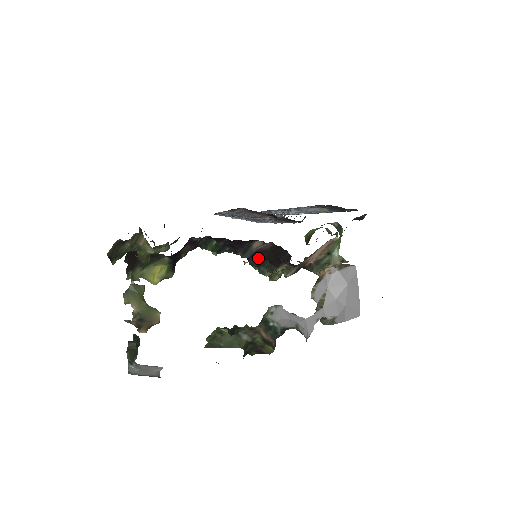
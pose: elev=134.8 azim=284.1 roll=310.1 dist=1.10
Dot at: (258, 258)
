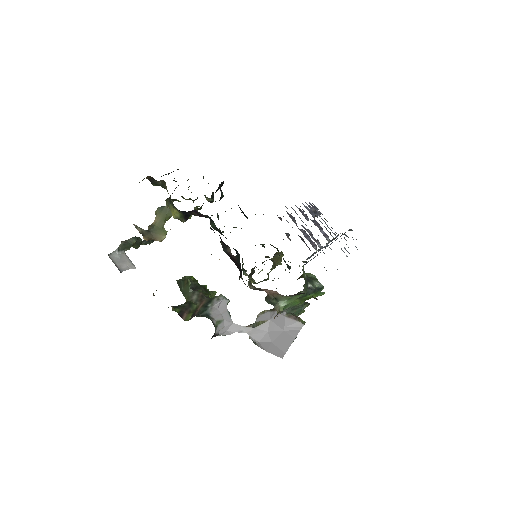
Dot at: (231, 259)
